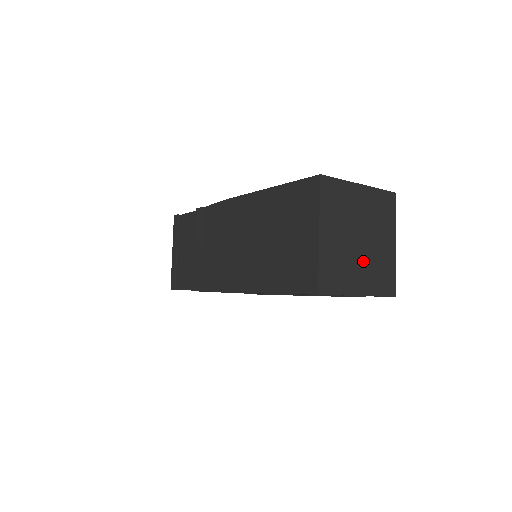
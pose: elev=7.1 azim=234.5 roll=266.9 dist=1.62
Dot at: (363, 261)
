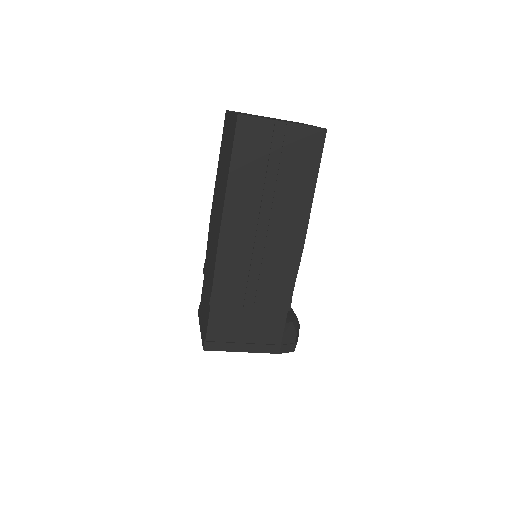
Dot at: occluded
